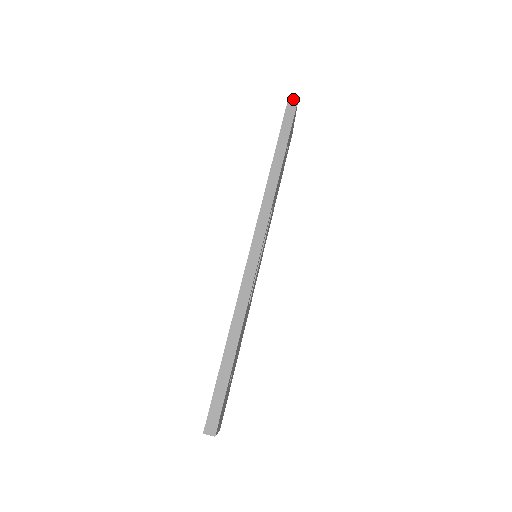
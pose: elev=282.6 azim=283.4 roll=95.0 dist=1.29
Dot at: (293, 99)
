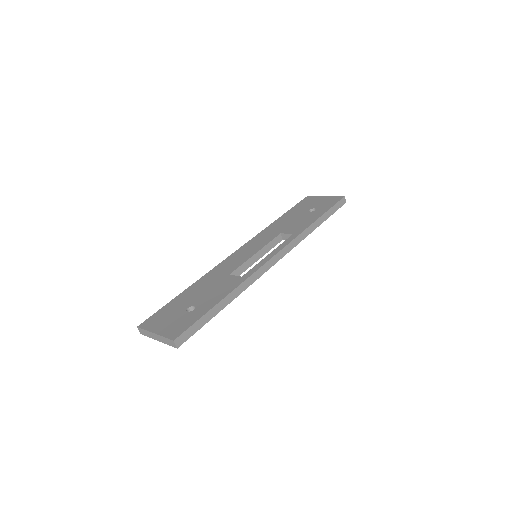
Dot at: (344, 200)
